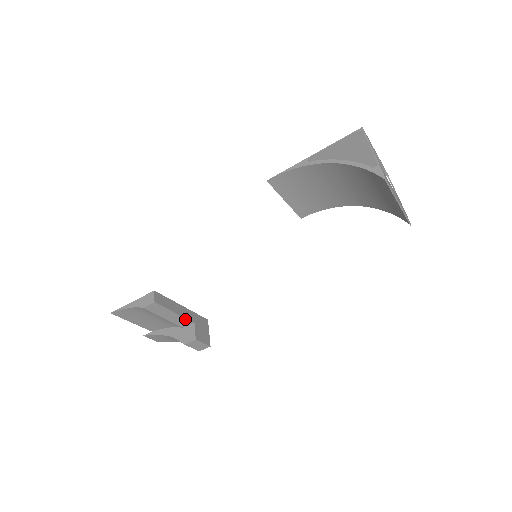
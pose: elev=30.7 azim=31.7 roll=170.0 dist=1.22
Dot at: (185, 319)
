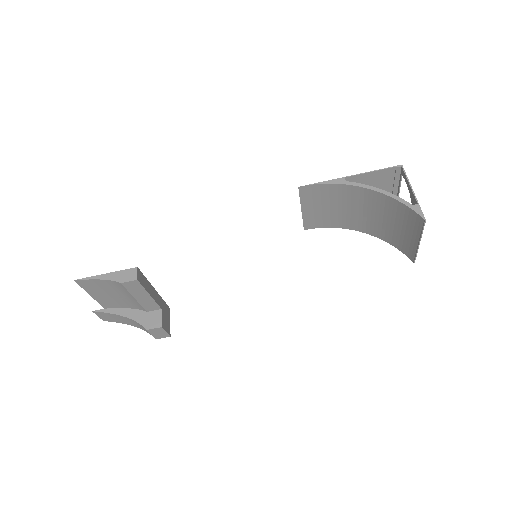
Dot at: (155, 303)
